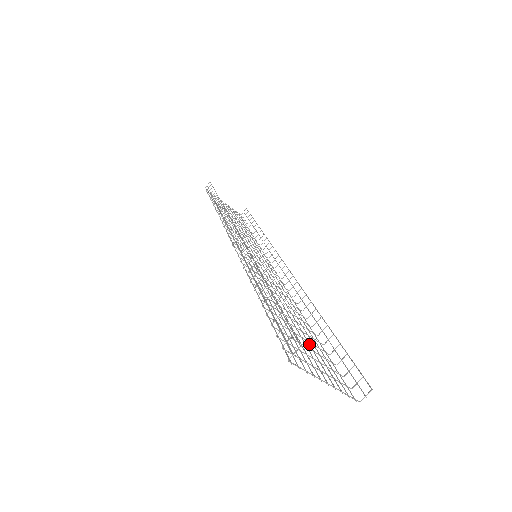
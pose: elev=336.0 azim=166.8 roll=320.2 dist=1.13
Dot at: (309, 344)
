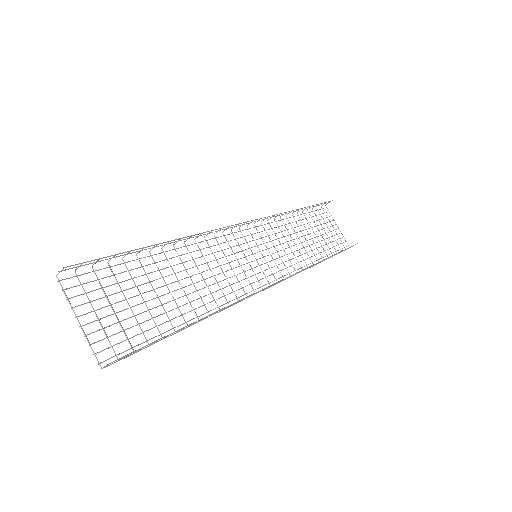
Dot at: (145, 311)
